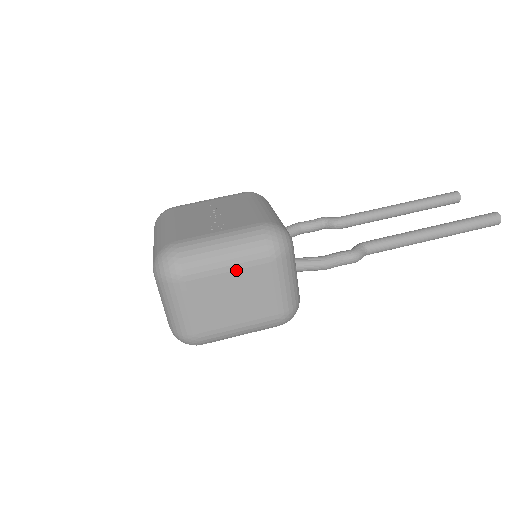
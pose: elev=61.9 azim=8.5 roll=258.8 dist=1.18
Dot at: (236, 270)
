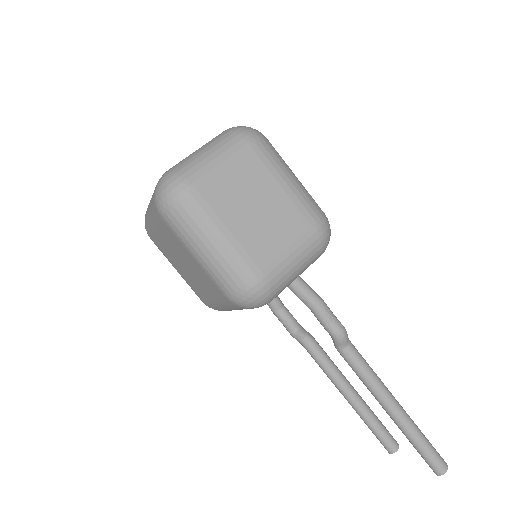
Dot at: (288, 195)
